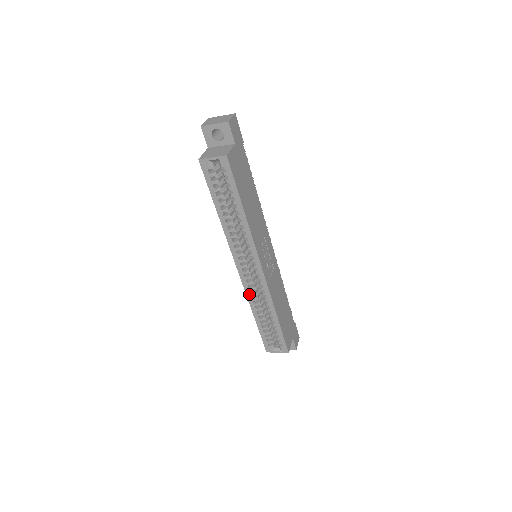
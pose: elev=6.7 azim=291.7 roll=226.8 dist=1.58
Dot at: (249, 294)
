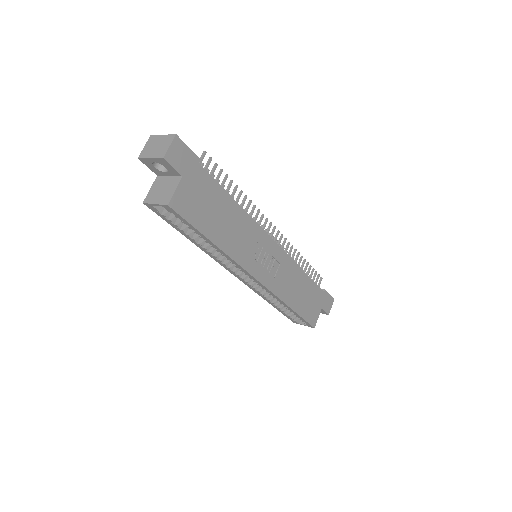
Dot at: (256, 291)
